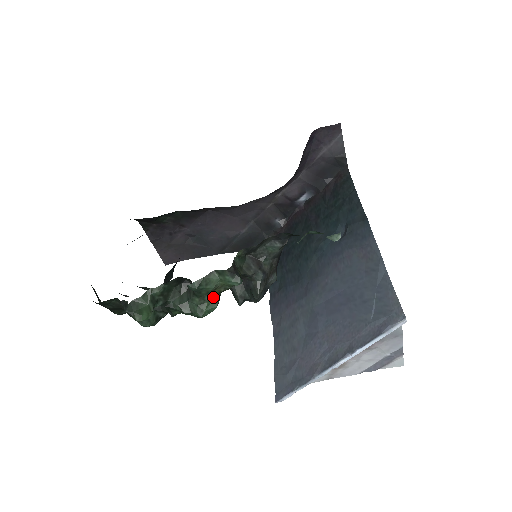
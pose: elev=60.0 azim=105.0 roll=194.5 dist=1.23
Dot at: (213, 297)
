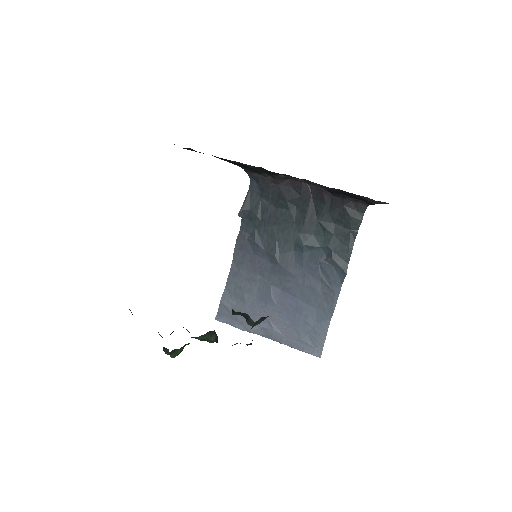
Dot at: occluded
